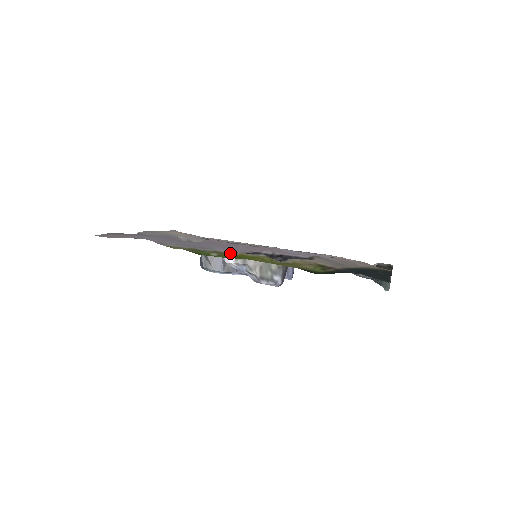
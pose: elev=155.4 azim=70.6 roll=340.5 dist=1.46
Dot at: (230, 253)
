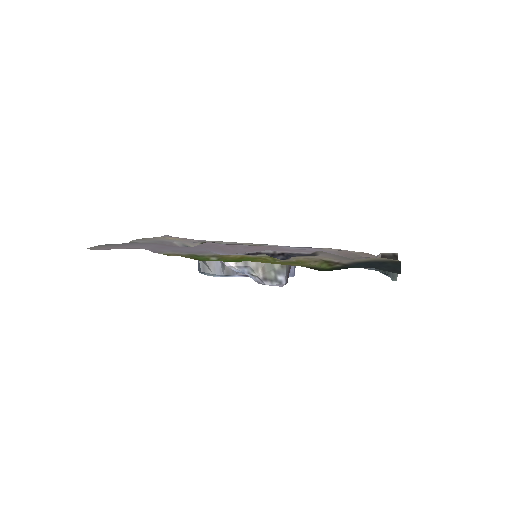
Dot at: (230, 256)
